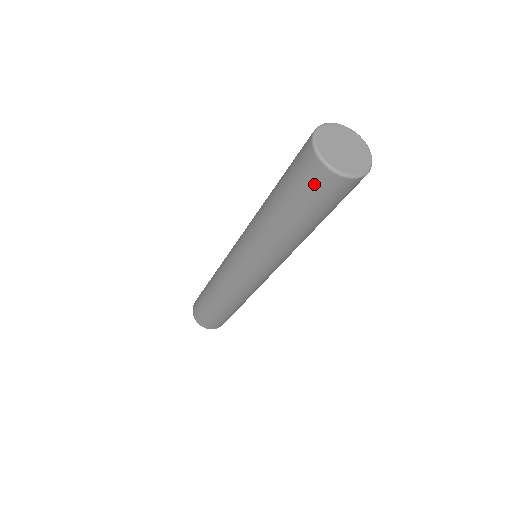
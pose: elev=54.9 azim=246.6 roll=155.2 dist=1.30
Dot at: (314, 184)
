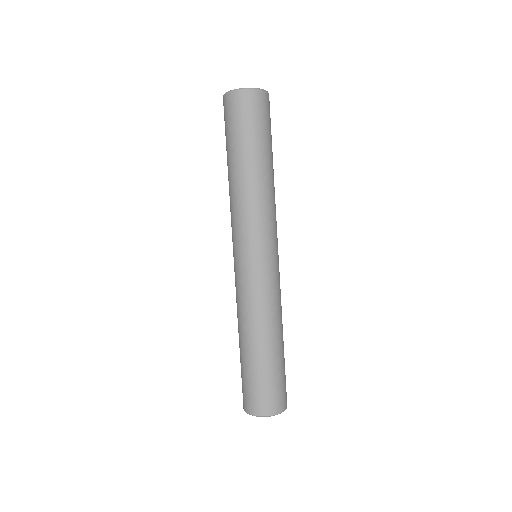
Dot at: (236, 110)
